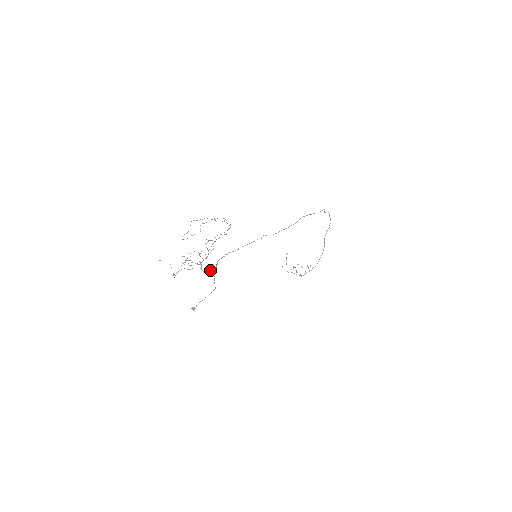
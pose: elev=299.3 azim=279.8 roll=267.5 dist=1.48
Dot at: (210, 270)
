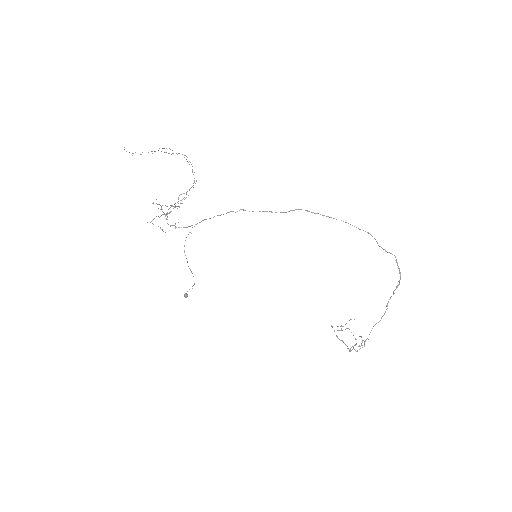
Dot at: (175, 226)
